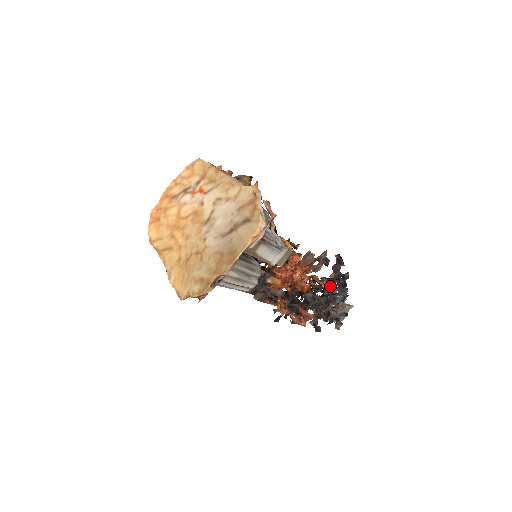
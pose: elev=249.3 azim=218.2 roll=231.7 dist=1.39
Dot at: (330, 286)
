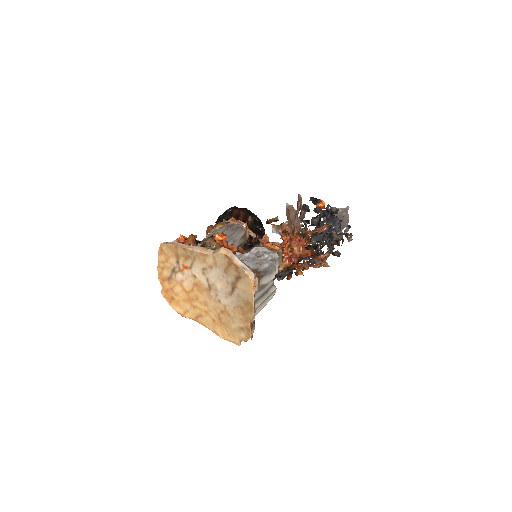
Dot at: (323, 228)
